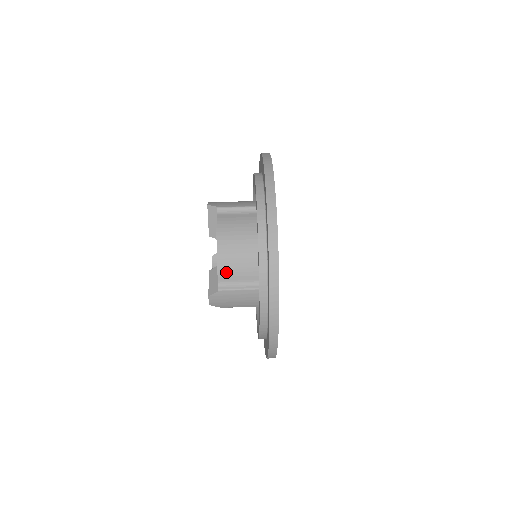
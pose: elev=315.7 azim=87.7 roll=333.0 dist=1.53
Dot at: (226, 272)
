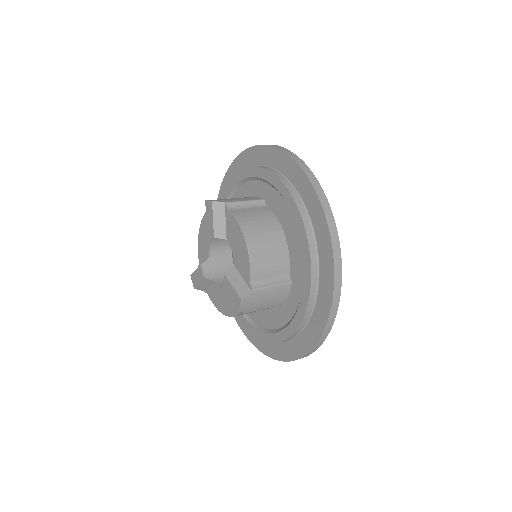
Dot at: (258, 269)
